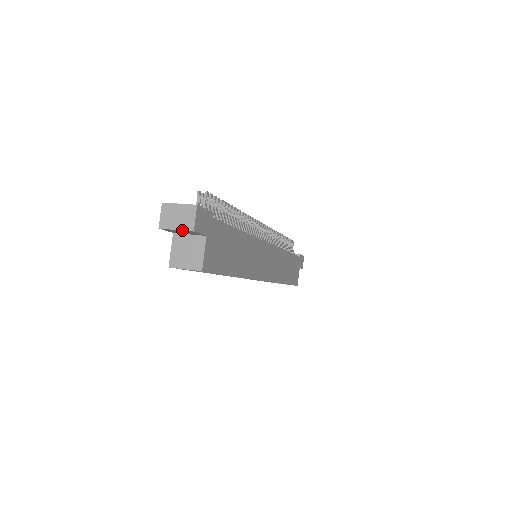
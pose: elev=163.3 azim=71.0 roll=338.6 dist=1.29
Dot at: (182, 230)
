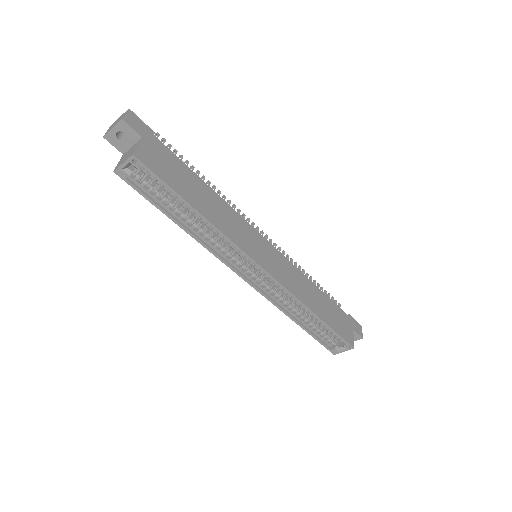
Dot at: (116, 125)
